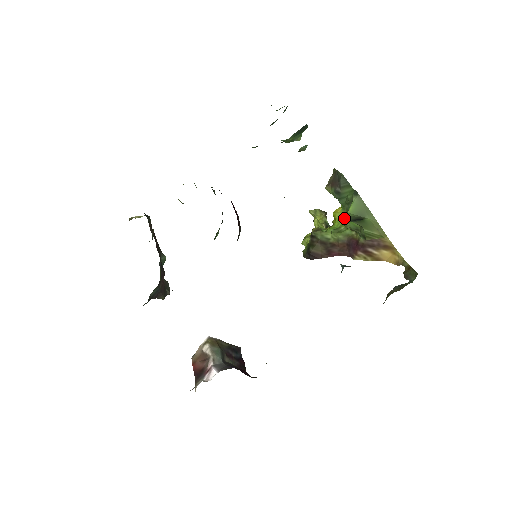
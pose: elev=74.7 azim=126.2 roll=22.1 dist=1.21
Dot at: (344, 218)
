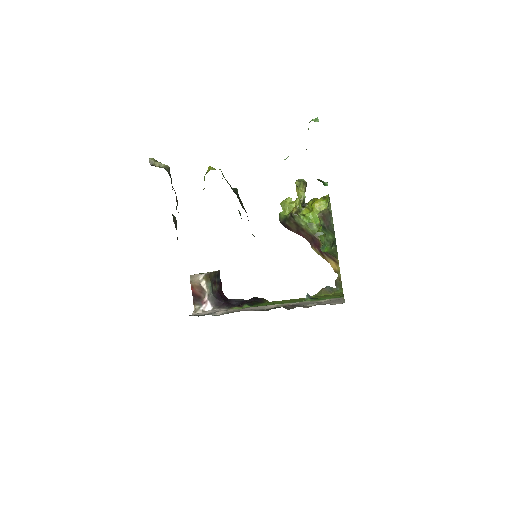
Dot at: occluded
